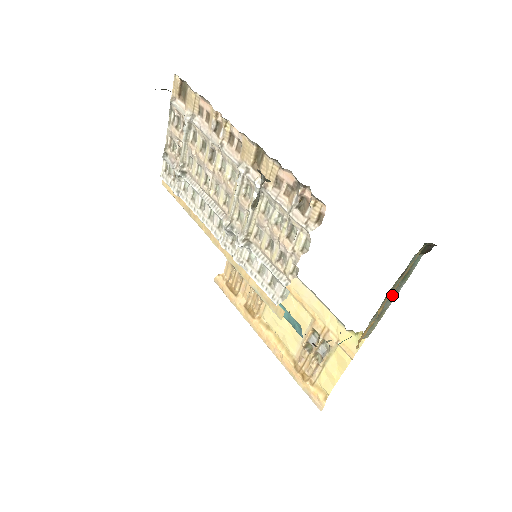
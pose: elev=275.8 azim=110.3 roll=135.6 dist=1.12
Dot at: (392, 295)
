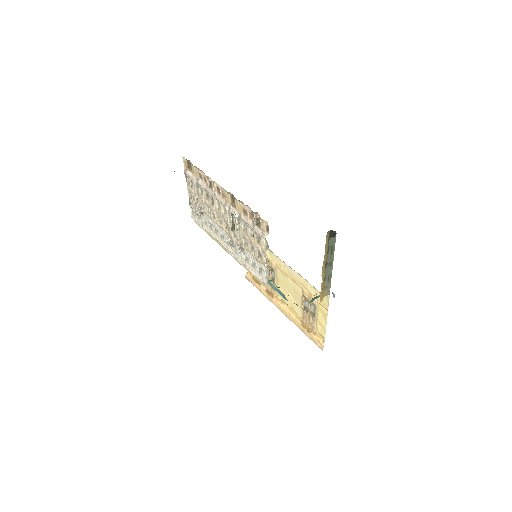
Dot at: (330, 264)
